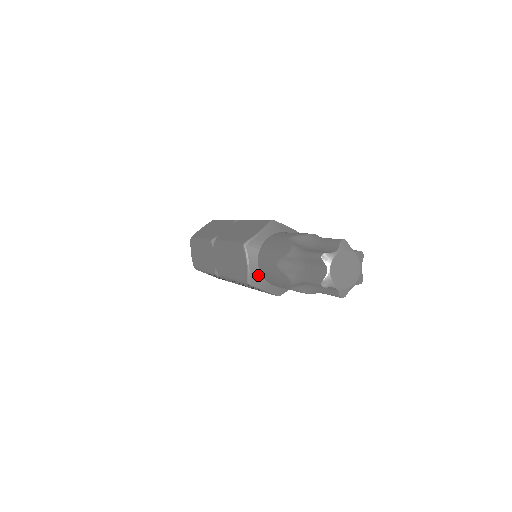
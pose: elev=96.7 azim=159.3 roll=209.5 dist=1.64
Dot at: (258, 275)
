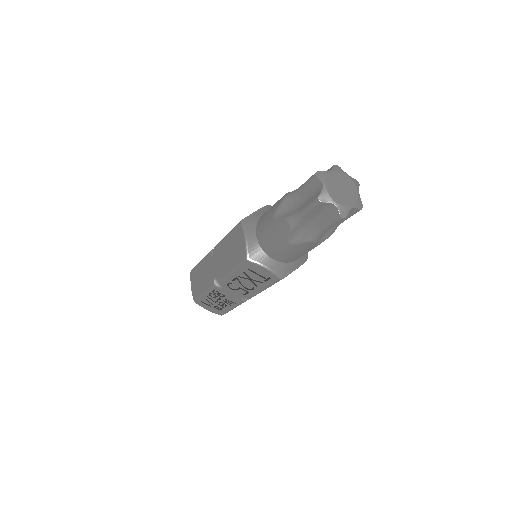
Dot at: (257, 248)
